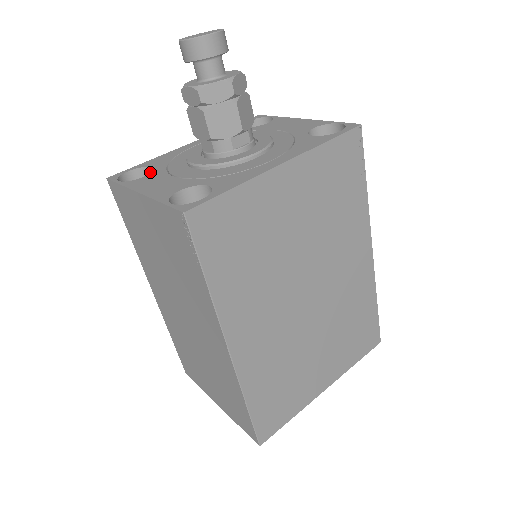
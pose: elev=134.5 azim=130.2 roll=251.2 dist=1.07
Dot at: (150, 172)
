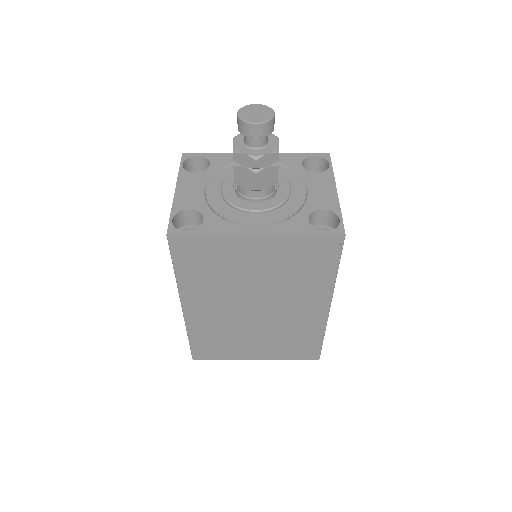
Dot at: occluded
